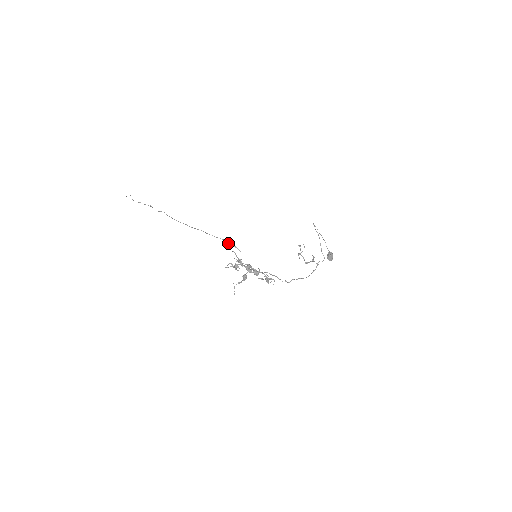
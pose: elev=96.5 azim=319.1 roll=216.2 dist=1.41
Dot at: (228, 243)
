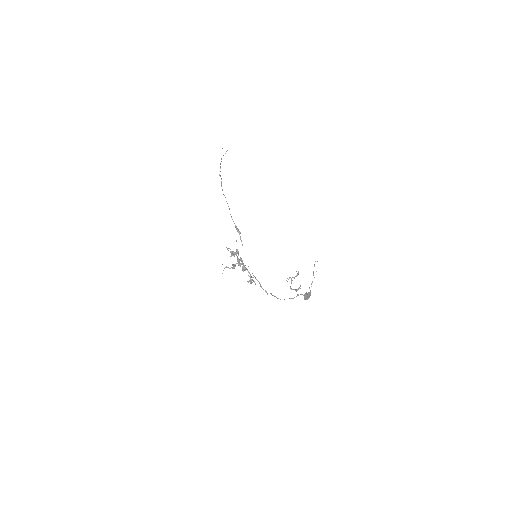
Dot at: (238, 232)
